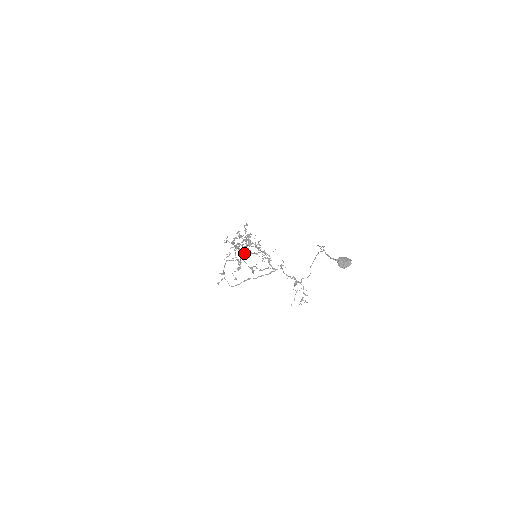
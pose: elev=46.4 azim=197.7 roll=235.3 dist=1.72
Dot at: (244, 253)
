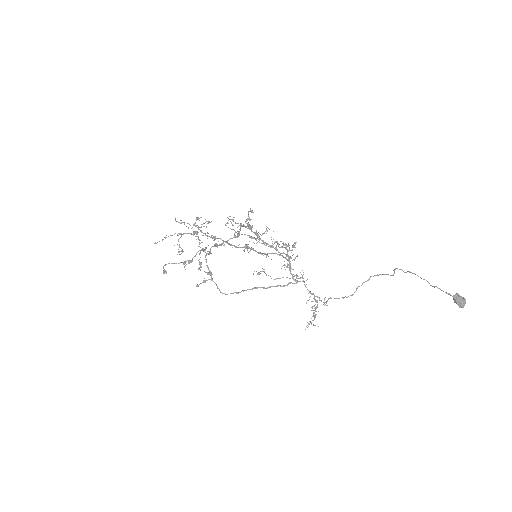
Dot at: (216, 245)
